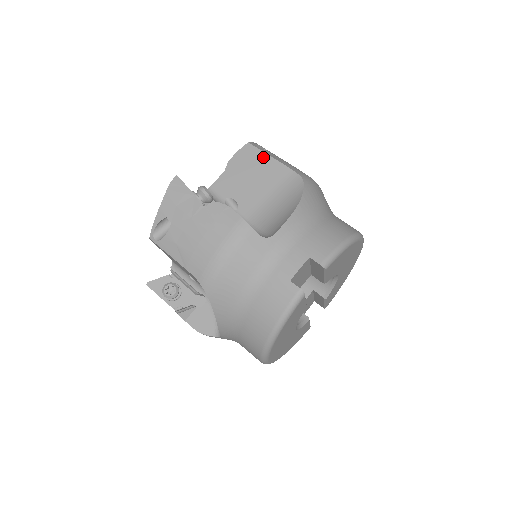
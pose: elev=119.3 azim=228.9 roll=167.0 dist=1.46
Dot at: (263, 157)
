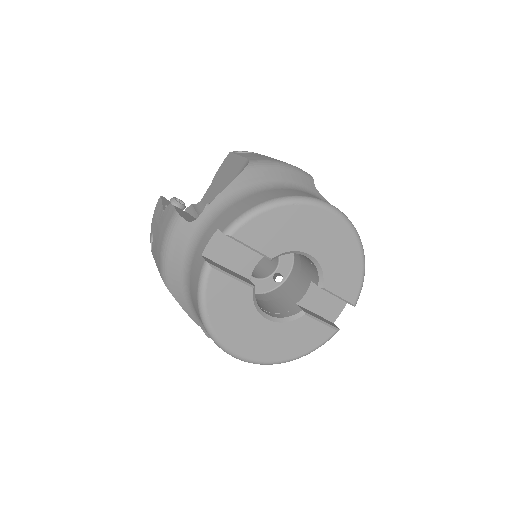
Dot at: (234, 159)
